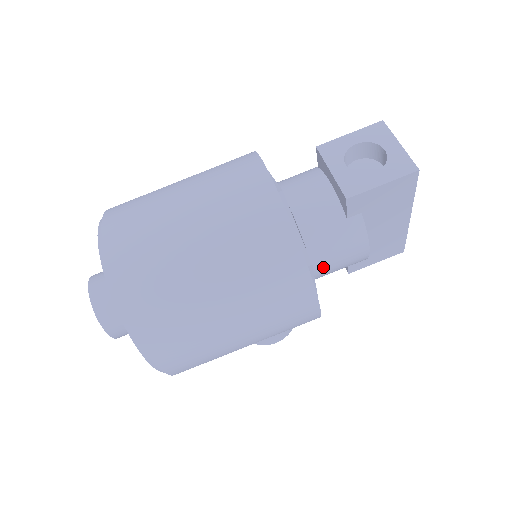
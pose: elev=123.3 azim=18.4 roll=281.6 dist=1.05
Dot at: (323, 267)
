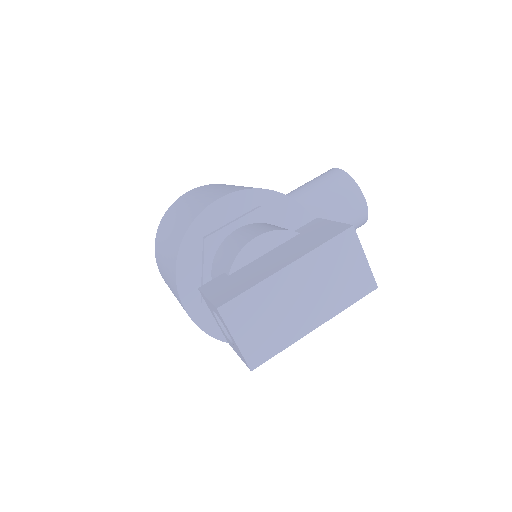
Dot at: occluded
